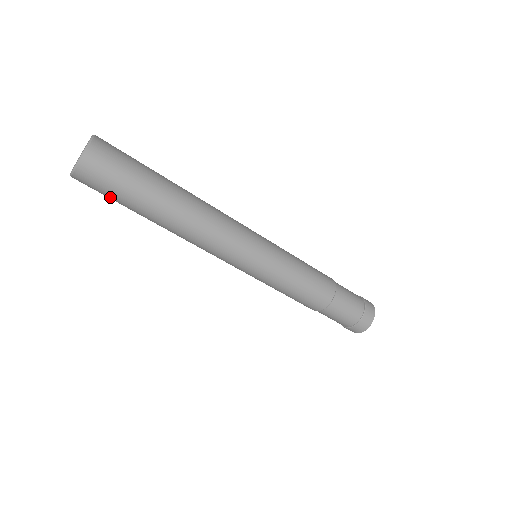
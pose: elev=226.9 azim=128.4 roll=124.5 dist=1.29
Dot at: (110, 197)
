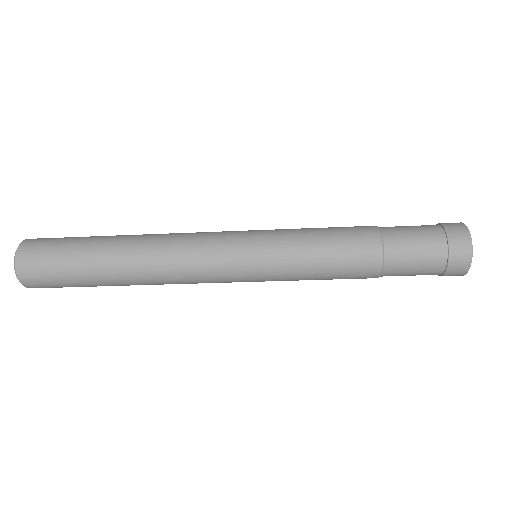
Dot at: occluded
